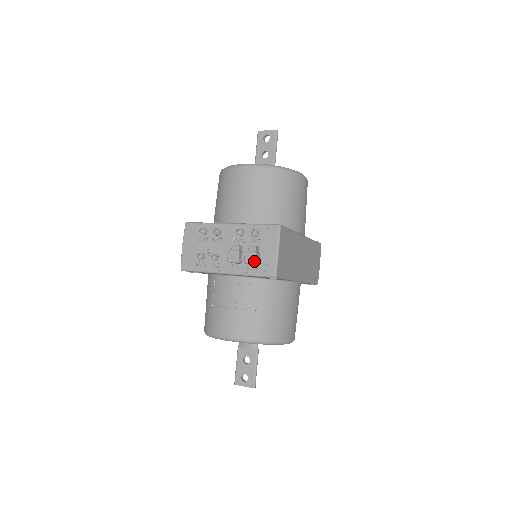
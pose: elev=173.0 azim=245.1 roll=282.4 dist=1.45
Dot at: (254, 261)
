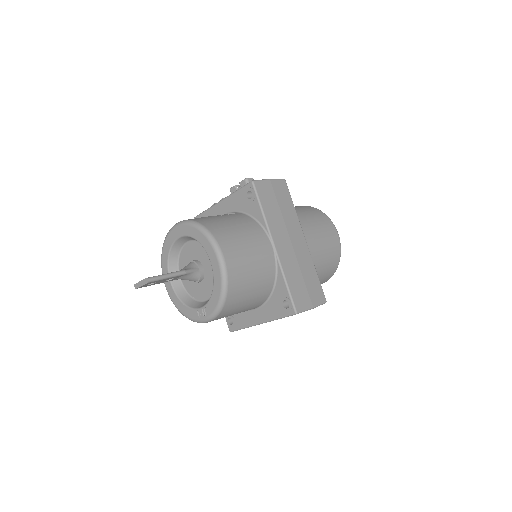
Dot at: (247, 178)
